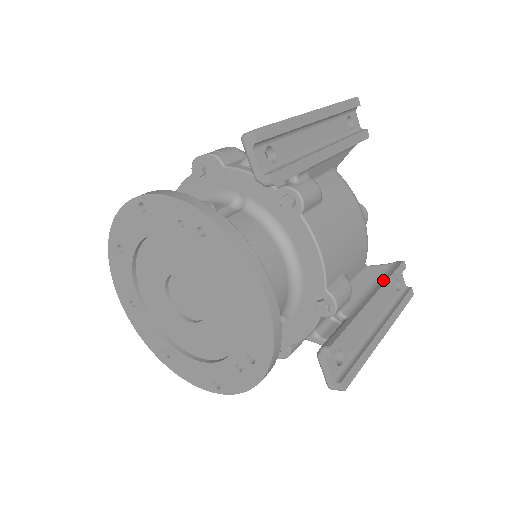
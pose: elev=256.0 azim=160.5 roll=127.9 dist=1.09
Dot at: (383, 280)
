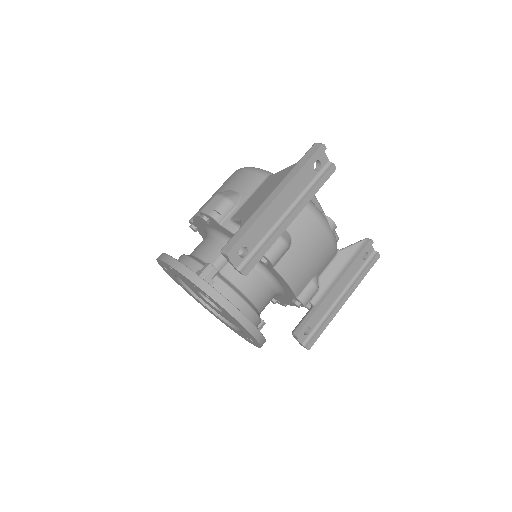
Dot at: (348, 264)
